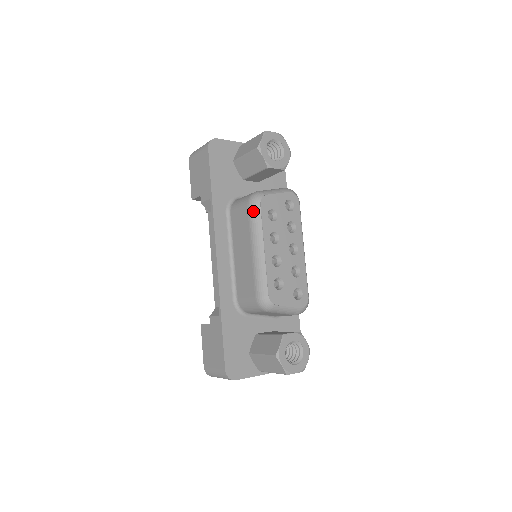
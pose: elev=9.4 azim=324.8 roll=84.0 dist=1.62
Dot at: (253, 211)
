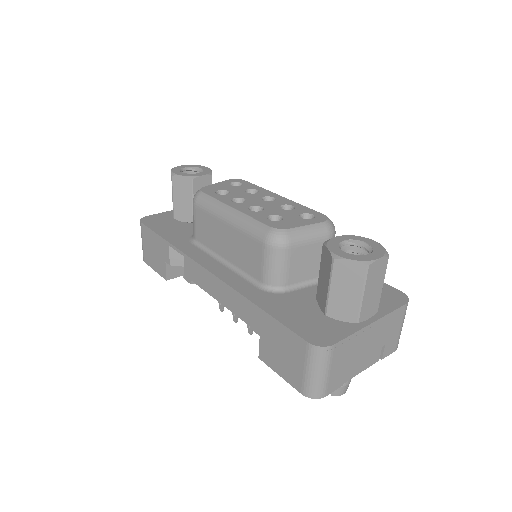
Dot at: (201, 201)
